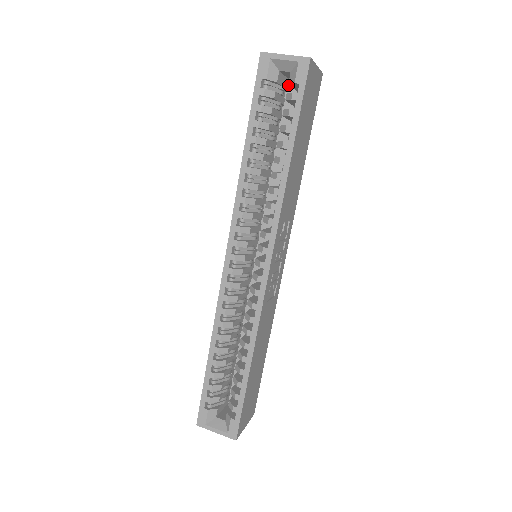
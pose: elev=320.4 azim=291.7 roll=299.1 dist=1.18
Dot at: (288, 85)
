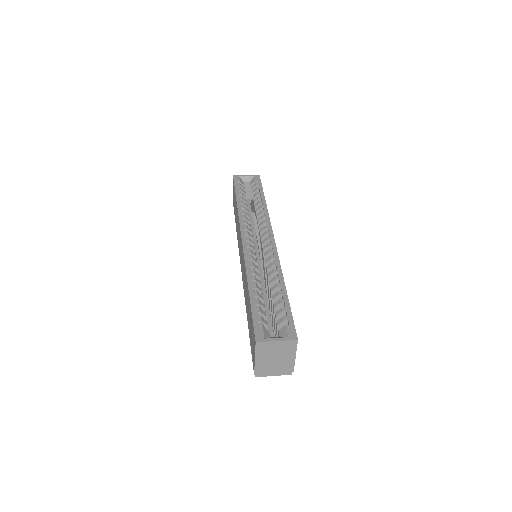
Dot at: occluded
